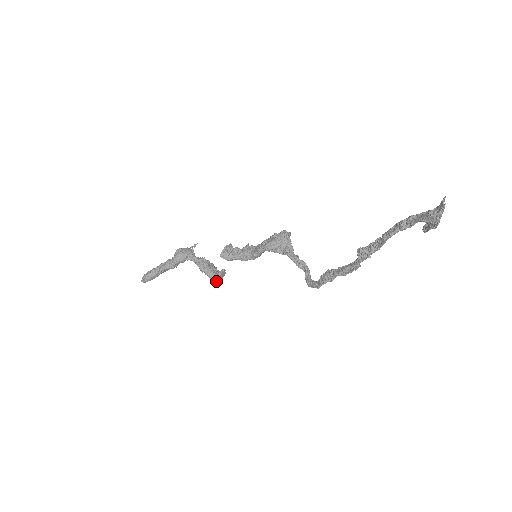
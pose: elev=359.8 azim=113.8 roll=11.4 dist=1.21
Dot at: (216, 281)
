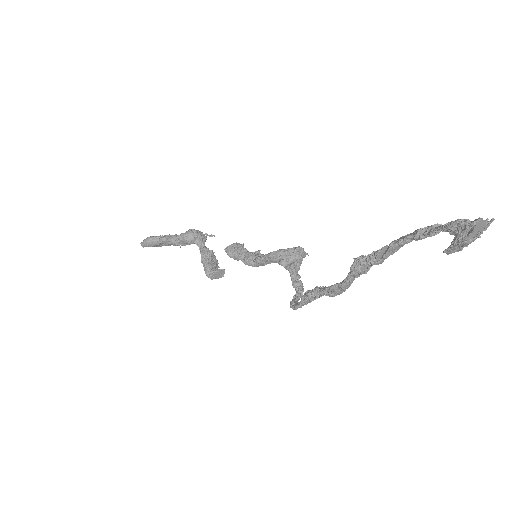
Dot at: (209, 276)
